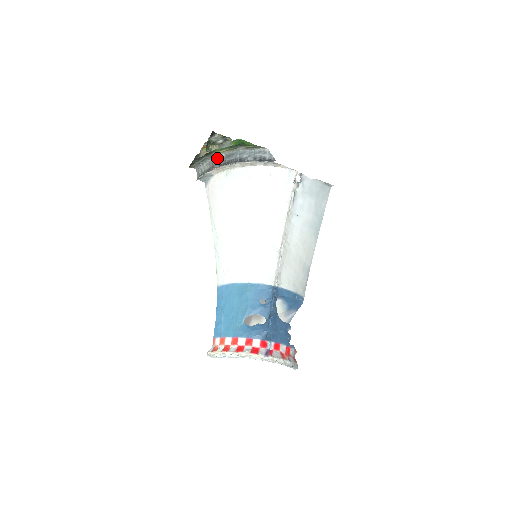
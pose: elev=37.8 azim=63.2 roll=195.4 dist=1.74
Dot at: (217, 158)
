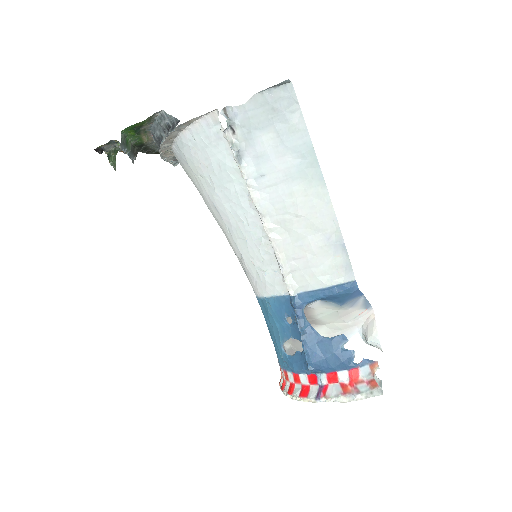
Dot at: (155, 142)
